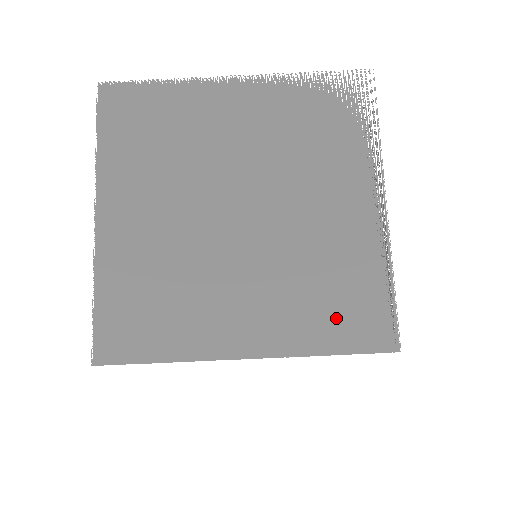
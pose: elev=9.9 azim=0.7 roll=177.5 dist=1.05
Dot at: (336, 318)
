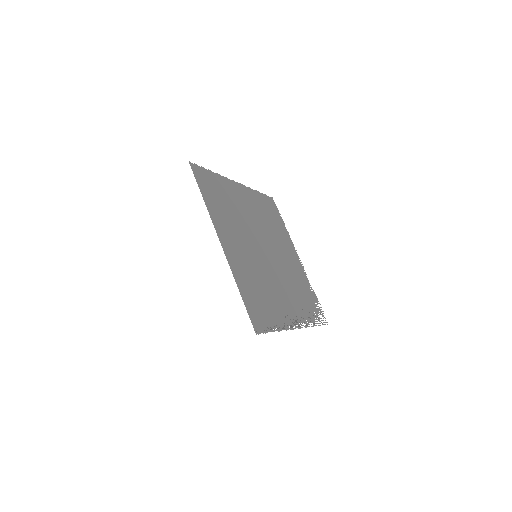
Dot at: (253, 296)
